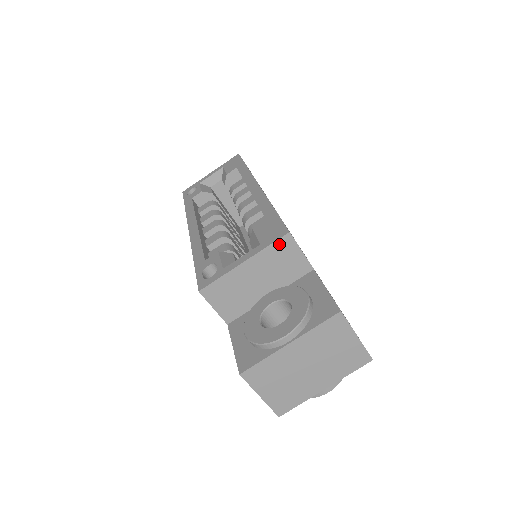
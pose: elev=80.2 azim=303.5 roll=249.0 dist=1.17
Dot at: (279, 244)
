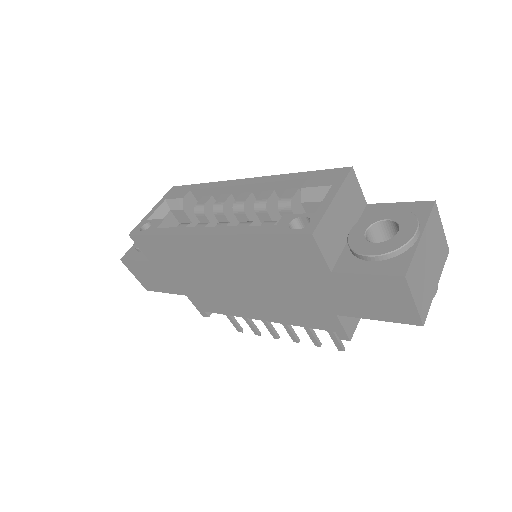
Dot at: (349, 179)
